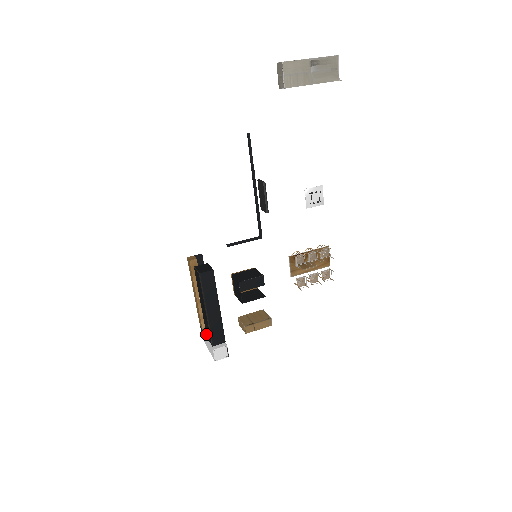
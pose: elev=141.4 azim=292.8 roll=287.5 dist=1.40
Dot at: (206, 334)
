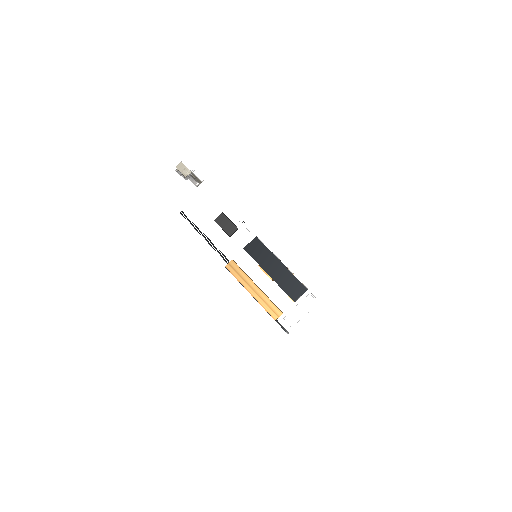
Dot at: (292, 299)
